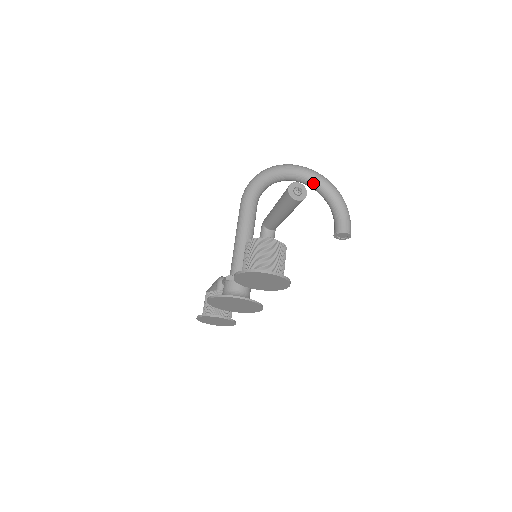
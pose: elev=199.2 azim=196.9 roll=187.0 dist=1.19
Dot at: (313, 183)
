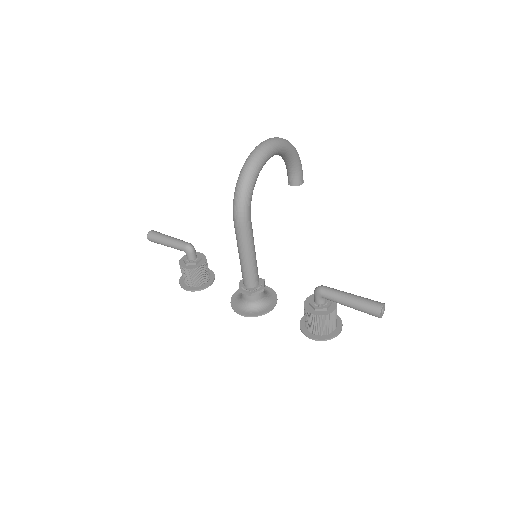
Dot at: (277, 154)
